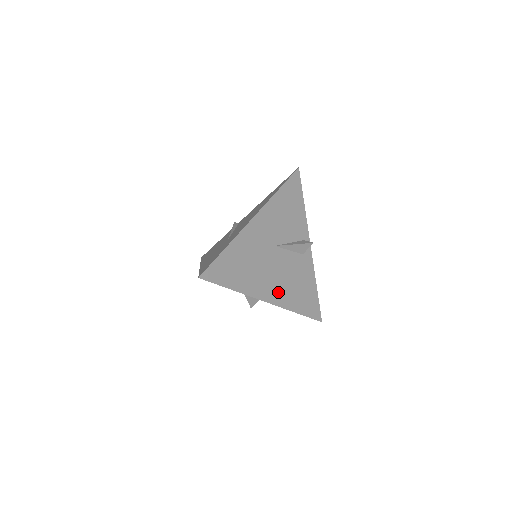
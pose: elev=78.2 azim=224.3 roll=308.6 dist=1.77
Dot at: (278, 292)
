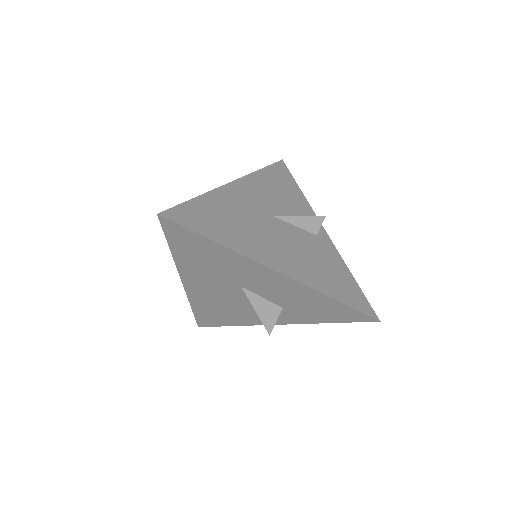
Dot at: (292, 265)
